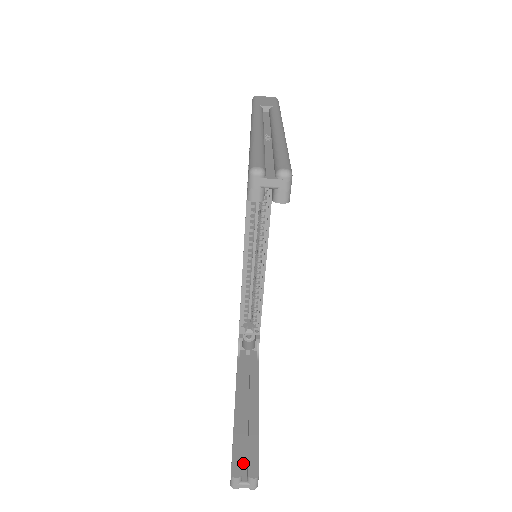
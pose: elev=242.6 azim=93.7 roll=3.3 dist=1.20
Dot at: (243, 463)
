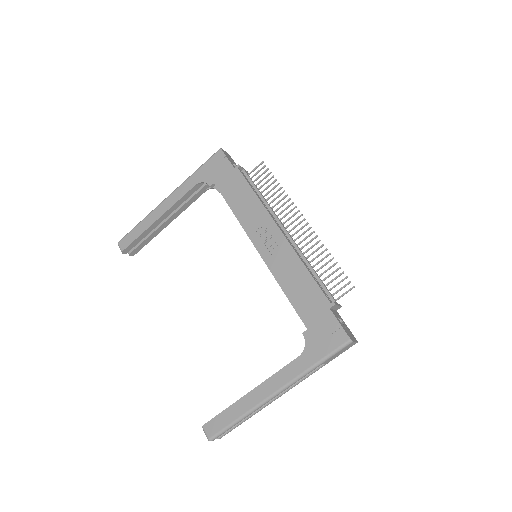
Dot at: occluded
